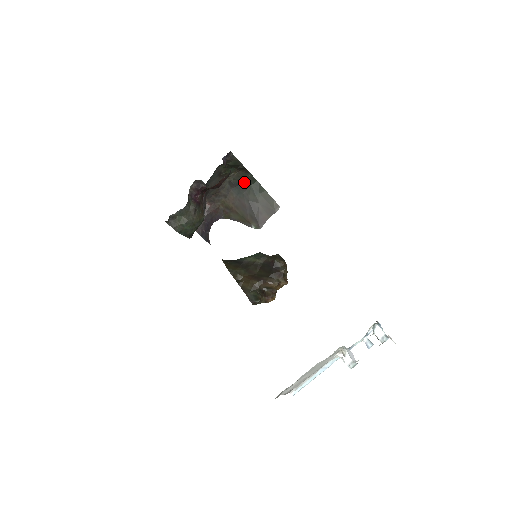
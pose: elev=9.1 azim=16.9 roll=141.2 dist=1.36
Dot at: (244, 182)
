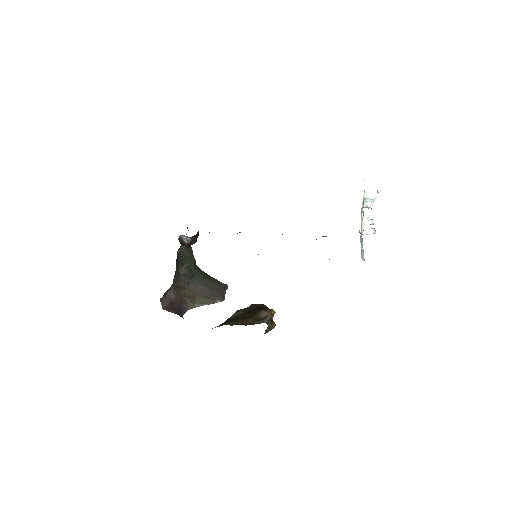
Dot at: occluded
